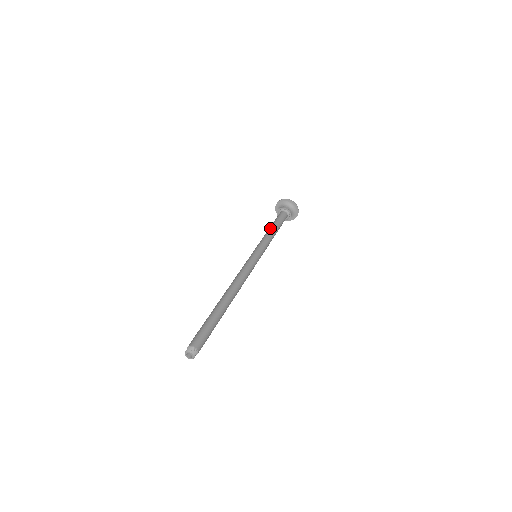
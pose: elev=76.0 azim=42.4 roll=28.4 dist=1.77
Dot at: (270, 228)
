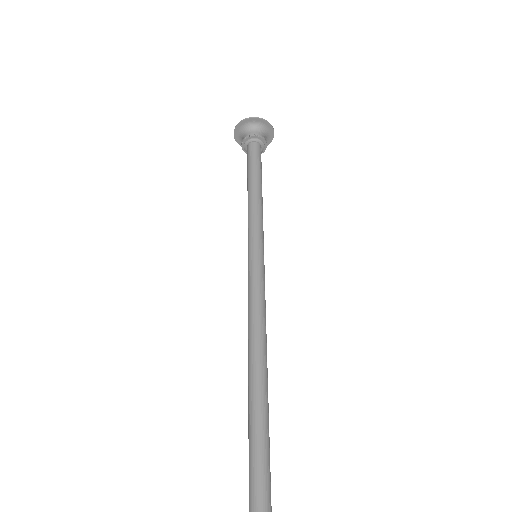
Dot at: (248, 189)
